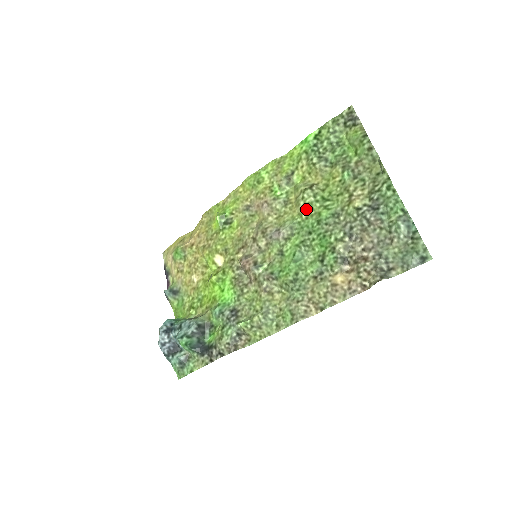
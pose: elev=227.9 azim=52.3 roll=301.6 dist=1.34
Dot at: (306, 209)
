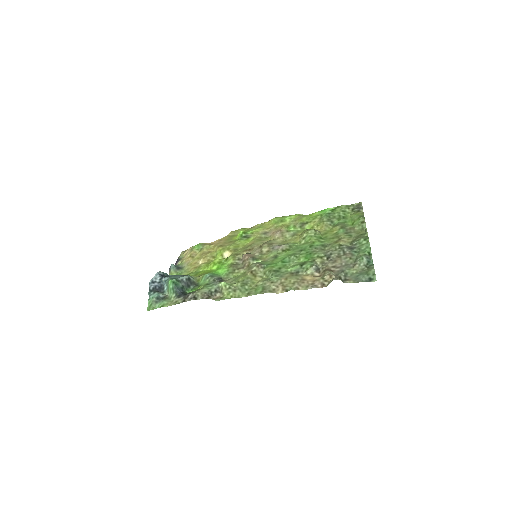
Dot at: (306, 239)
